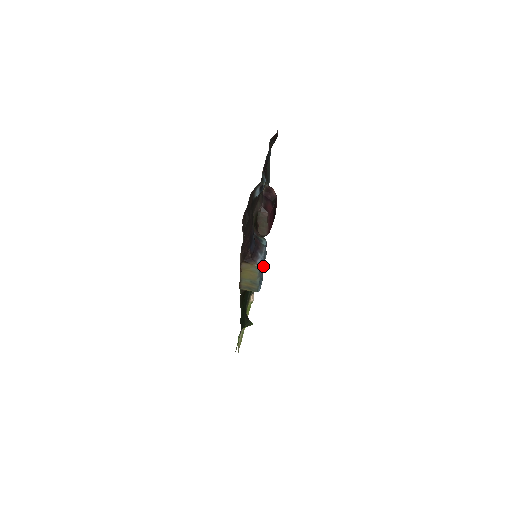
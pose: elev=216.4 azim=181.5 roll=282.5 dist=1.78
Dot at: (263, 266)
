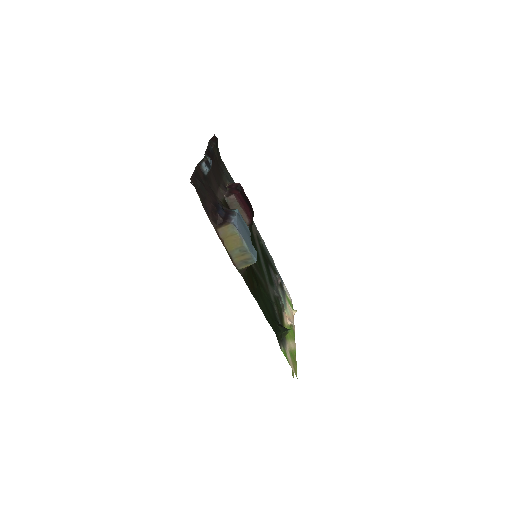
Dot at: (246, 233)
